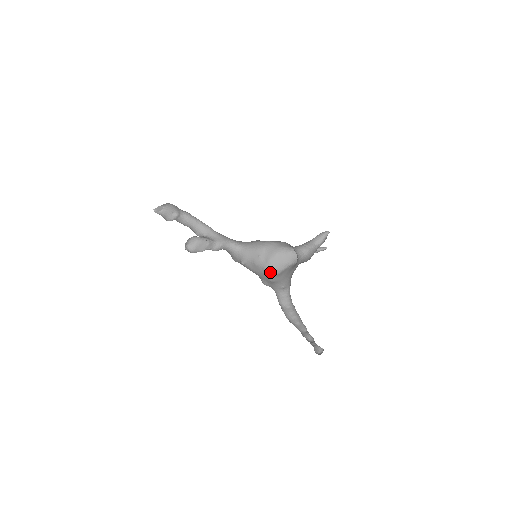
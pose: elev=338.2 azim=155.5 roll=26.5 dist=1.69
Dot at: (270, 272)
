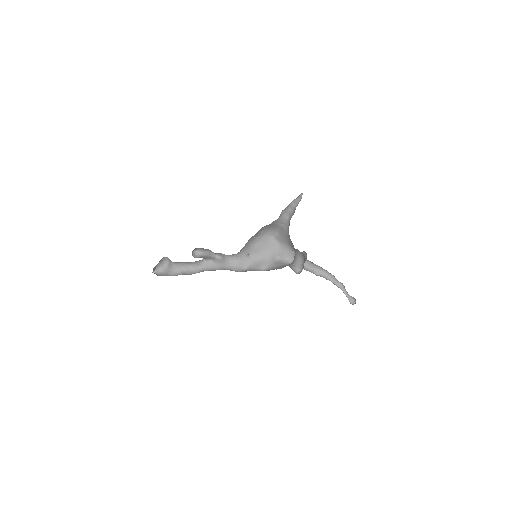
Dot at: (270, 233)
